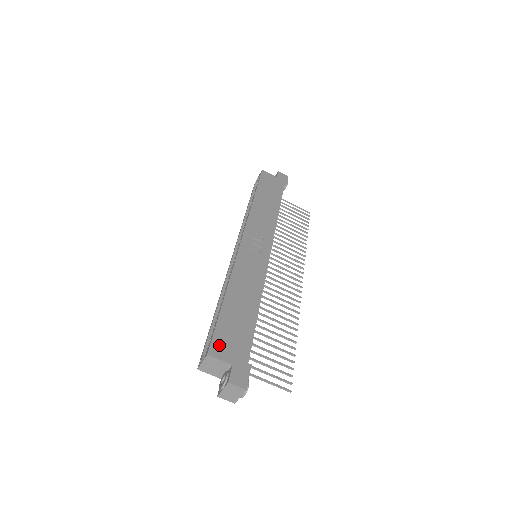
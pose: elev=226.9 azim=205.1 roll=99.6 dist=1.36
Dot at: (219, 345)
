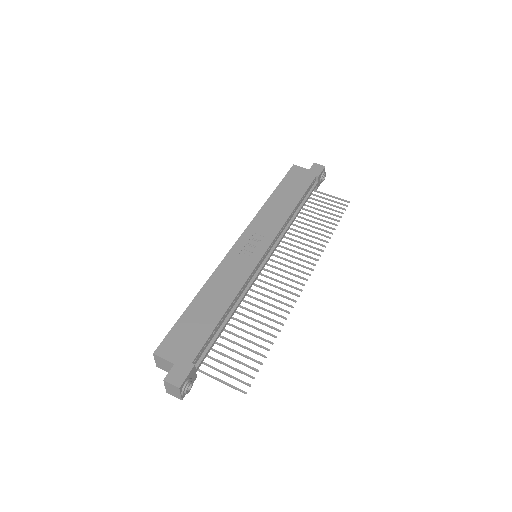
Dot at: (168, 345)
